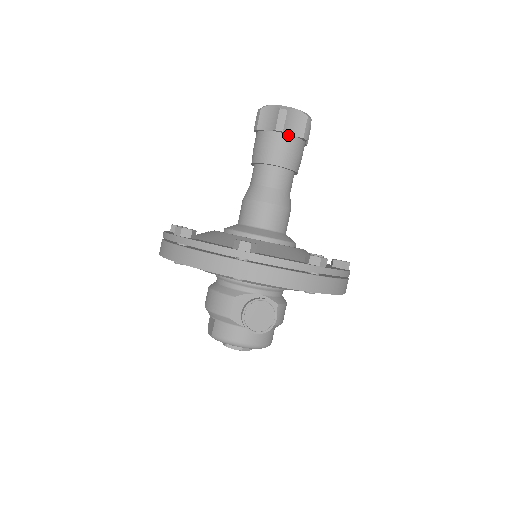
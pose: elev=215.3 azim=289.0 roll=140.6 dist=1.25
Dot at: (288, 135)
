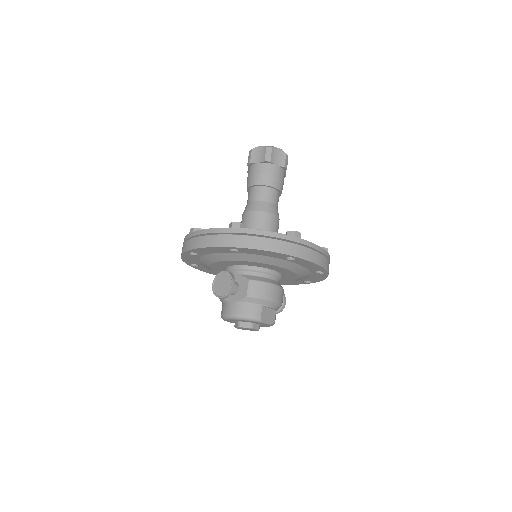
Dot at: (255, 164)
